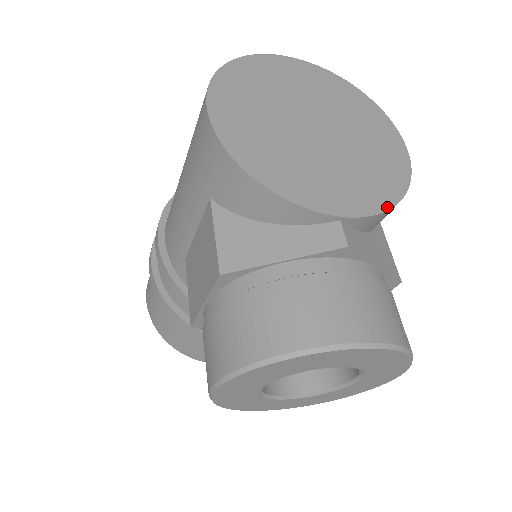
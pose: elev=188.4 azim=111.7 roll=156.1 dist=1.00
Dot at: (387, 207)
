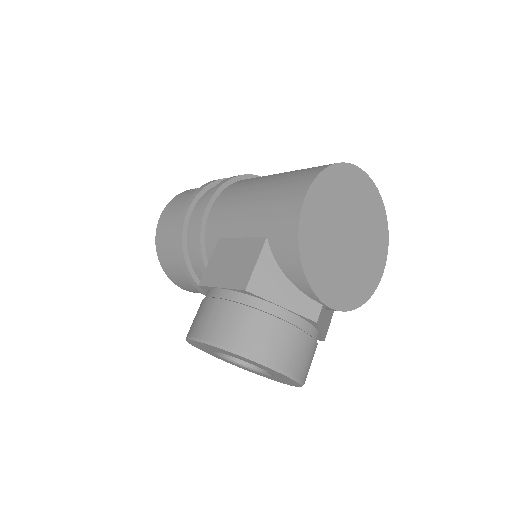
Dot at: (349, 309)
